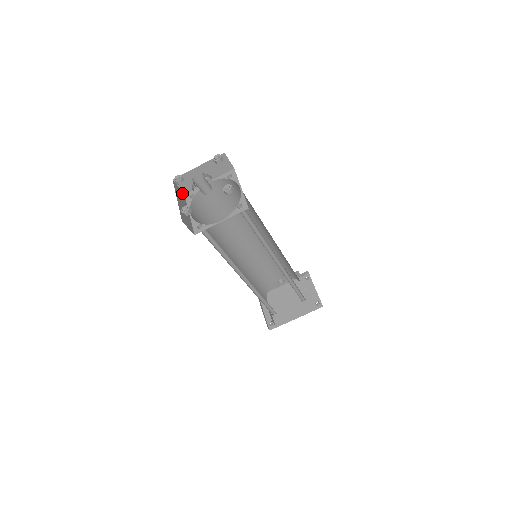
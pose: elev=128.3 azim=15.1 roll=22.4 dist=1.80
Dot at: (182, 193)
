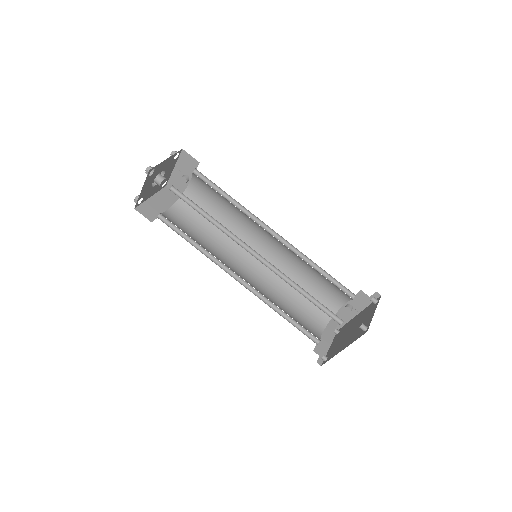
Dot at: (176, 197)
